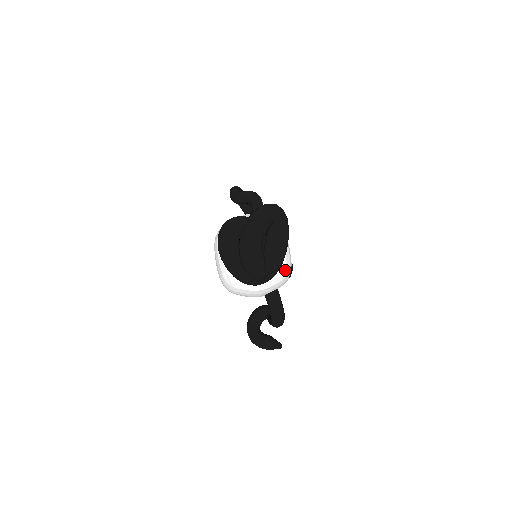
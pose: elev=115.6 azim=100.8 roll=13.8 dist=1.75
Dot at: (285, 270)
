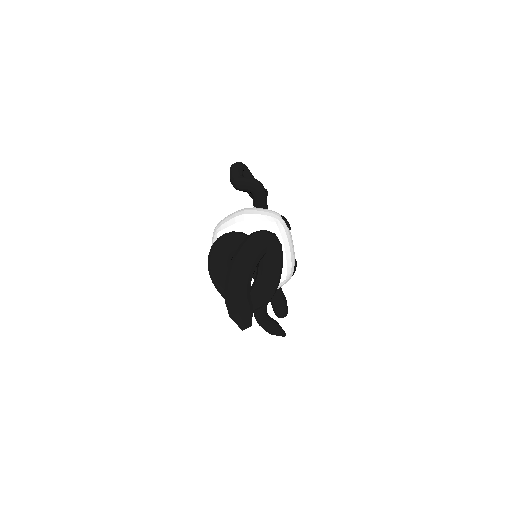
Dot at: (285, 276)
